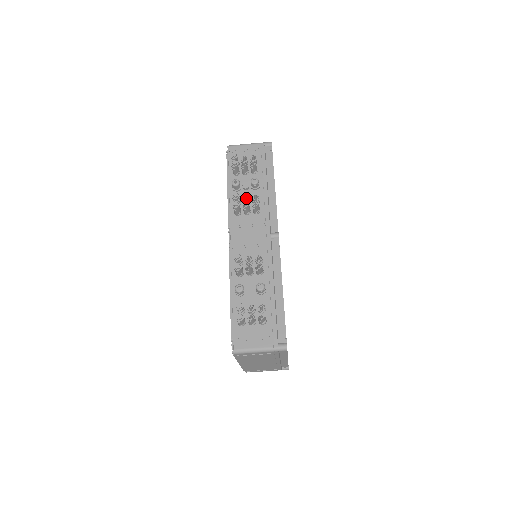
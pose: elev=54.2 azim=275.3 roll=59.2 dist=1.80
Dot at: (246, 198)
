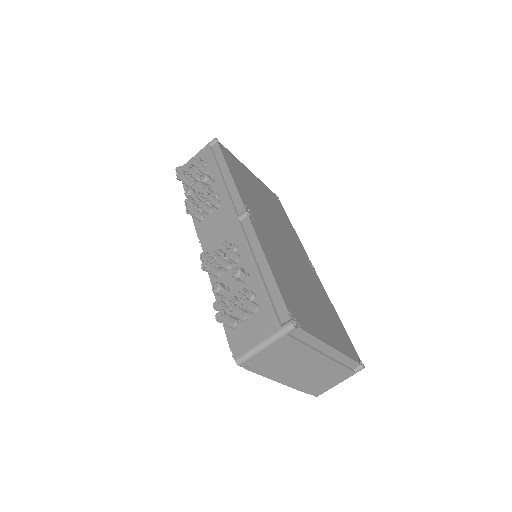
Dot at: (200, 198)
